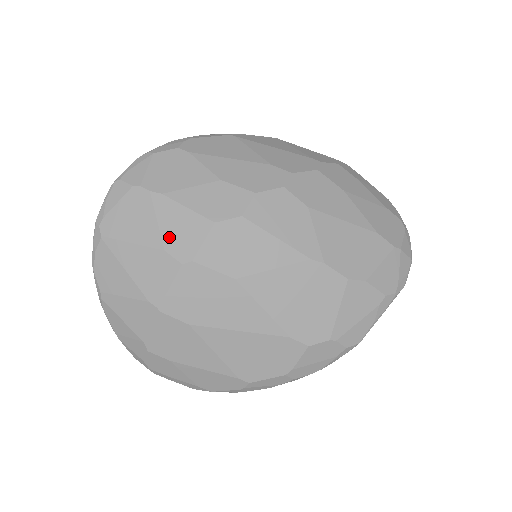
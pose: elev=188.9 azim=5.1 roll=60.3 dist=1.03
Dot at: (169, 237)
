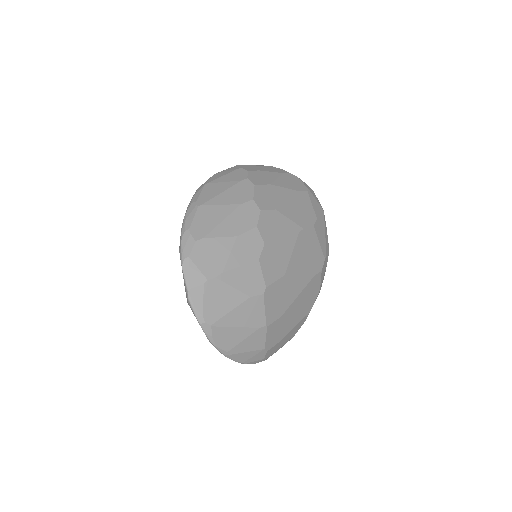
Dot at: (246, 289)
